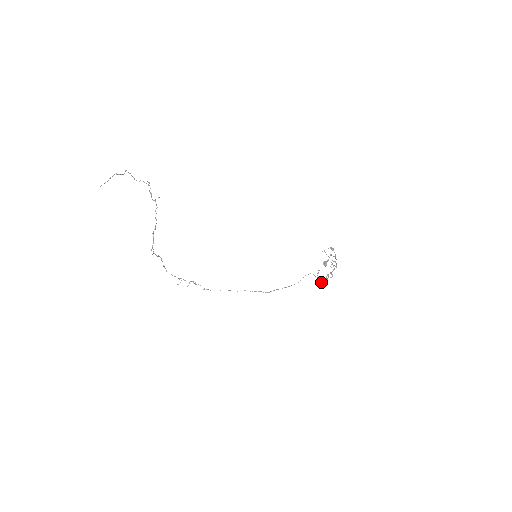
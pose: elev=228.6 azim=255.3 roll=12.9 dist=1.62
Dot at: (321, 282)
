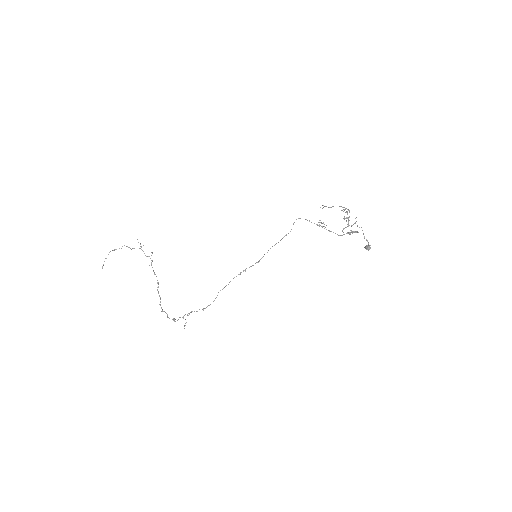
Dot at: occluded
